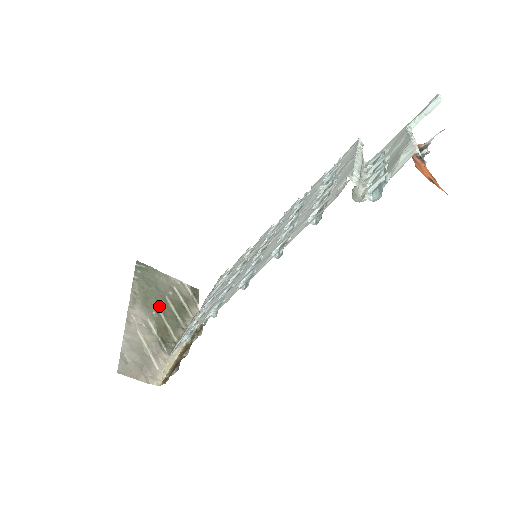
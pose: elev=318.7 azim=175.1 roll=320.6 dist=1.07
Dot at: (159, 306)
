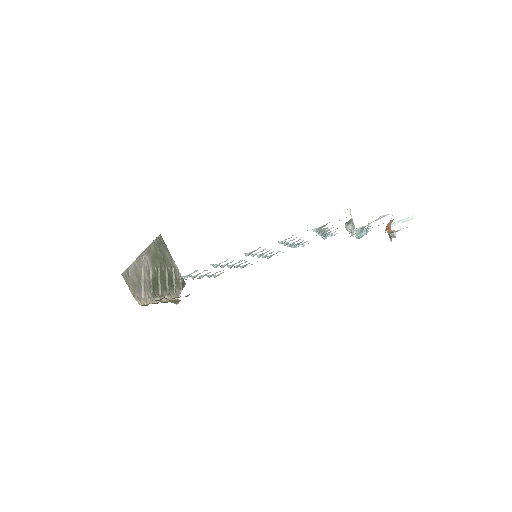
Dot at: (160, 268)
